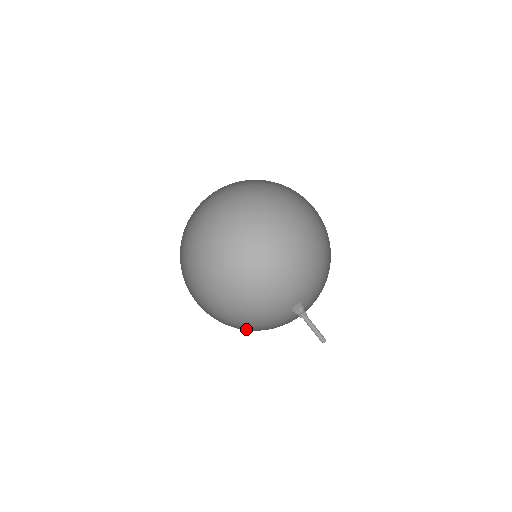
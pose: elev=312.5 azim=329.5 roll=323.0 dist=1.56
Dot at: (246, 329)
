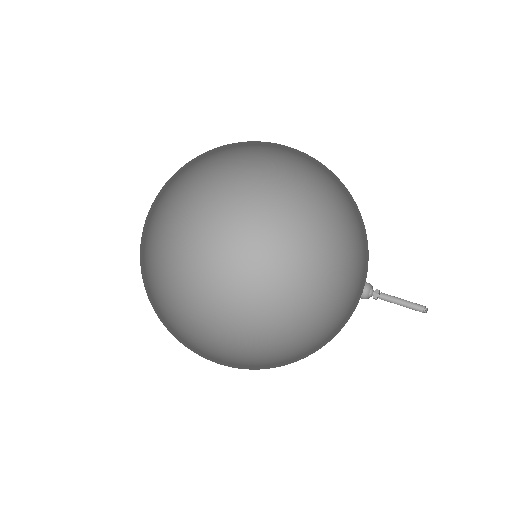
Dot at: (315, 284)
